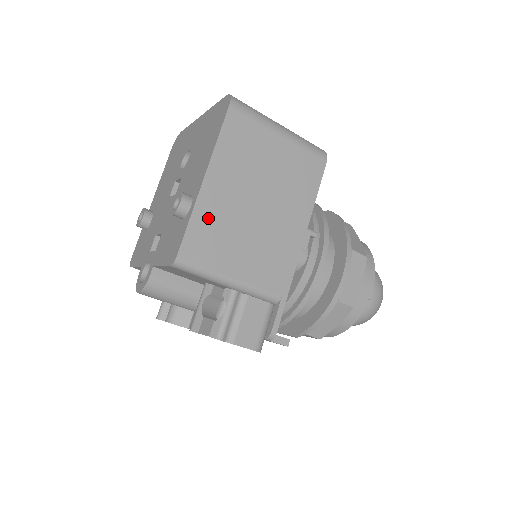
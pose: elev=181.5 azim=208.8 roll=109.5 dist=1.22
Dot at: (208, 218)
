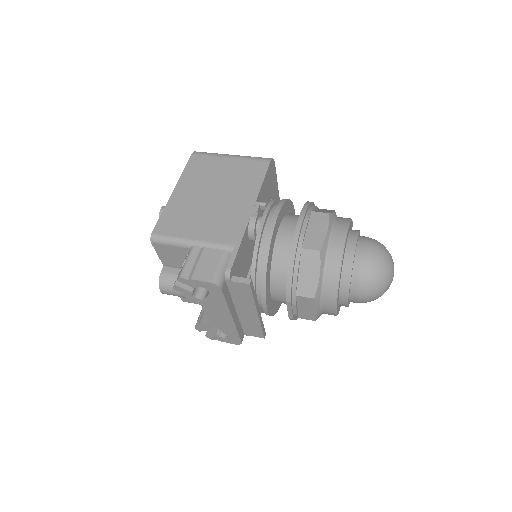
Dot at: (175, 210)
